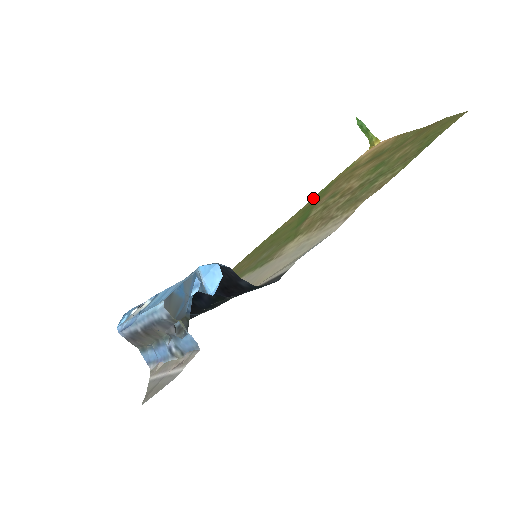
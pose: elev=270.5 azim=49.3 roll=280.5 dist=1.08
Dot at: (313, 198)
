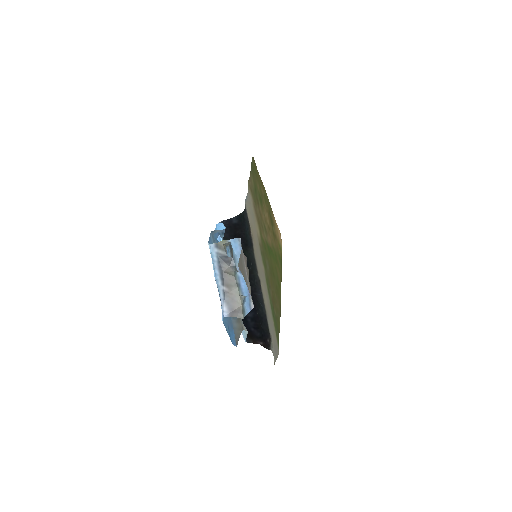
Dot at: (281, 267)
